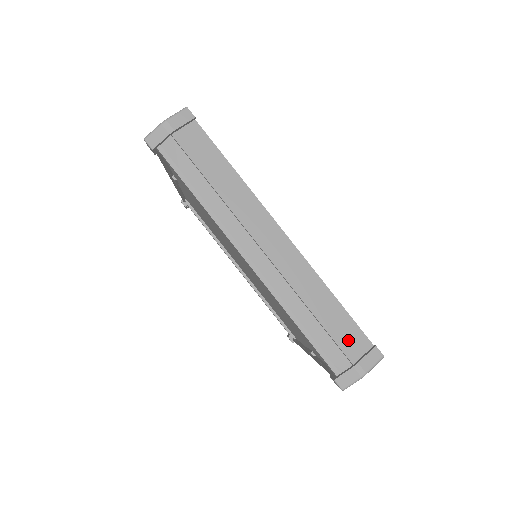
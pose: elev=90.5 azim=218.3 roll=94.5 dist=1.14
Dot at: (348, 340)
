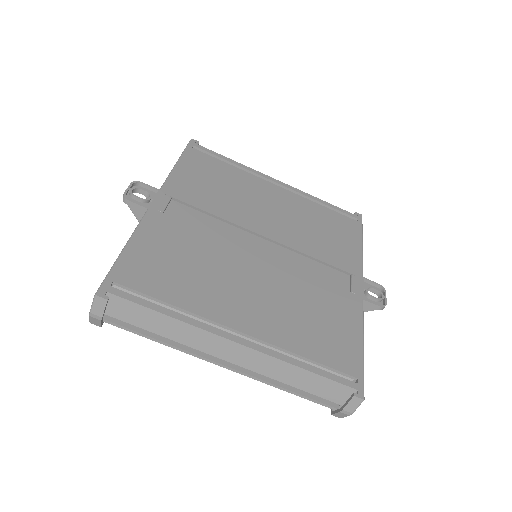
Dot at: (330, 393)
